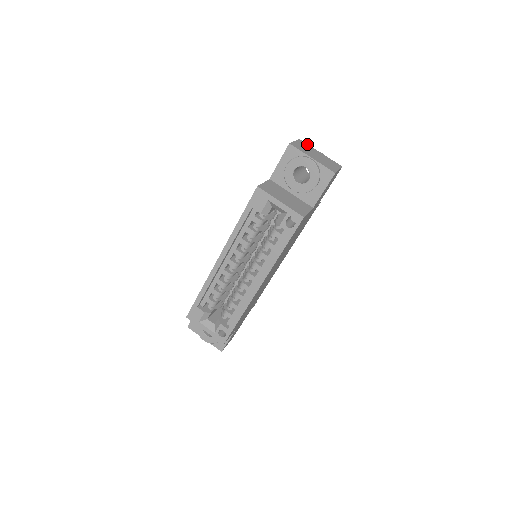
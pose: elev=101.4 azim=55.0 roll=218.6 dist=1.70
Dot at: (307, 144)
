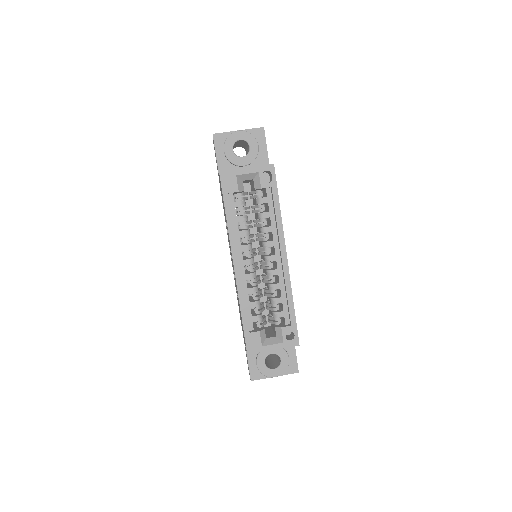
Dot at: occluded
